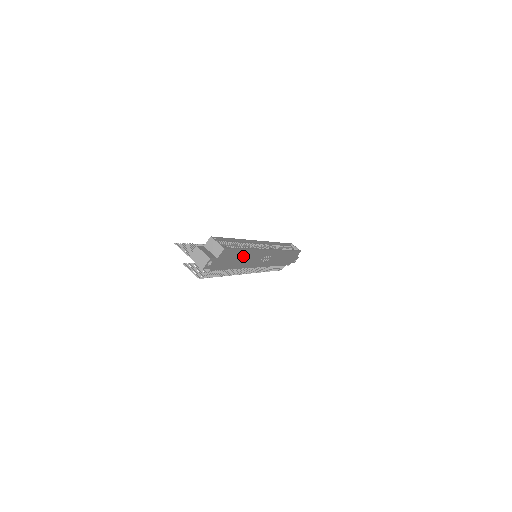
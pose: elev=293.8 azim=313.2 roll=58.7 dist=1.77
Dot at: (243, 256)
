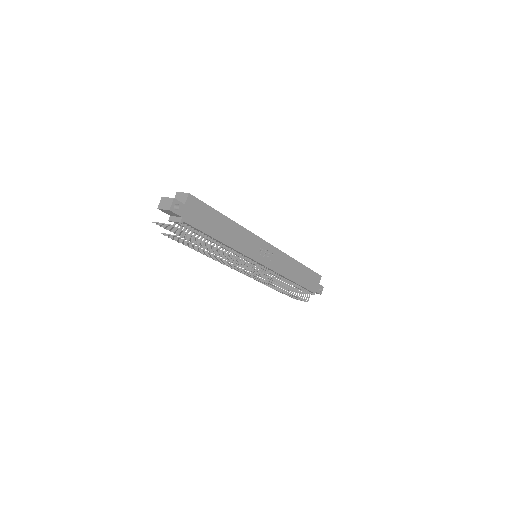
Dot at: (225, 226)
